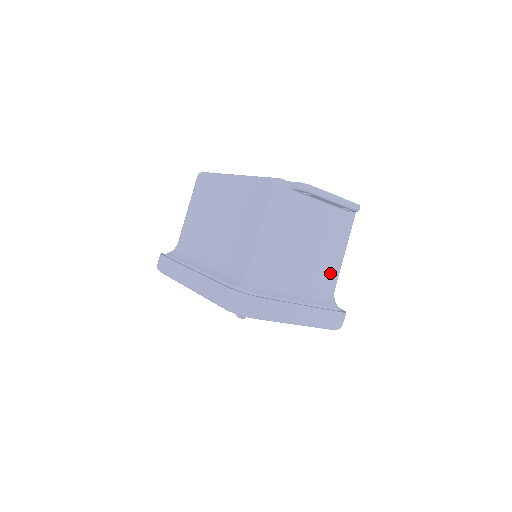
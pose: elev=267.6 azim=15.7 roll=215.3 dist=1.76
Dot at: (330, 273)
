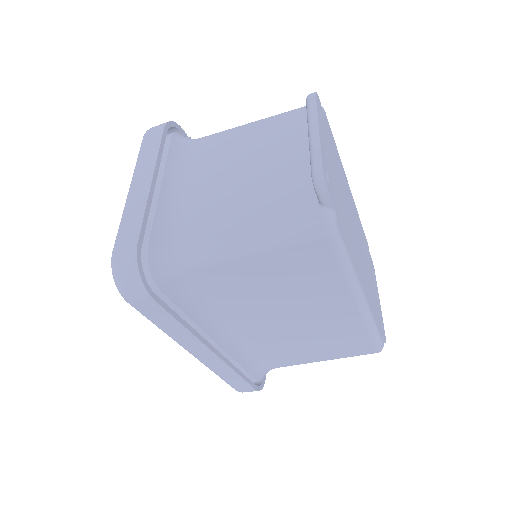
Dot at: occluded
